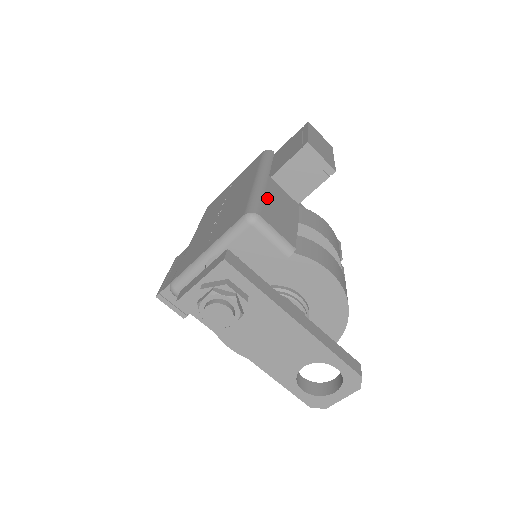
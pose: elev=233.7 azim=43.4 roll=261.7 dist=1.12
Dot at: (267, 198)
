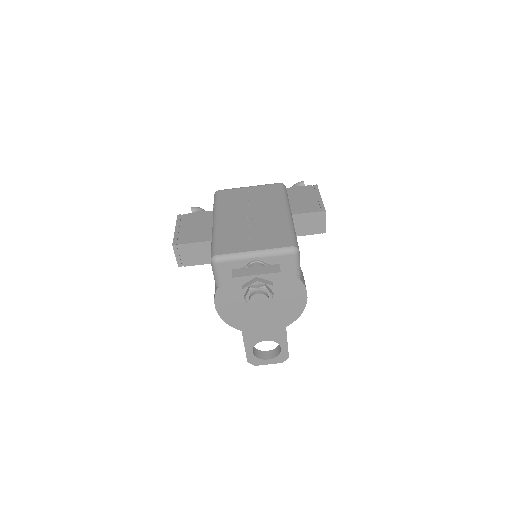
Dot at: occluded
